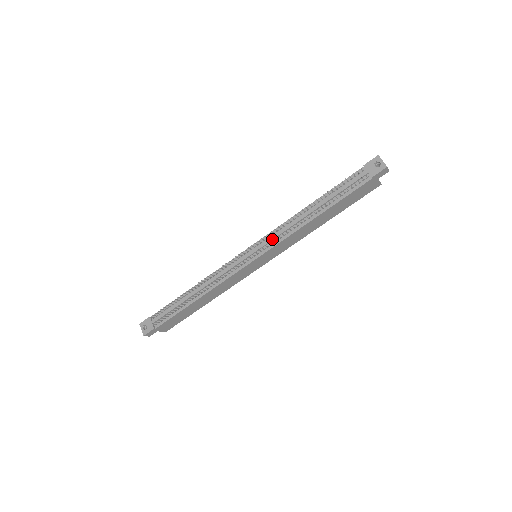
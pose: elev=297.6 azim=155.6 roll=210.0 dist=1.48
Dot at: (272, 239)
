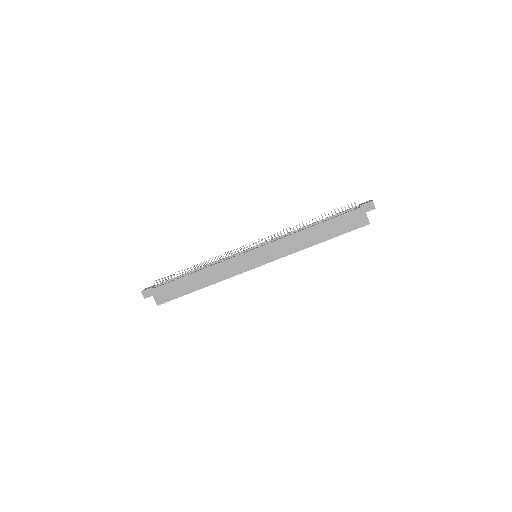
Dot at: (272, 239)
